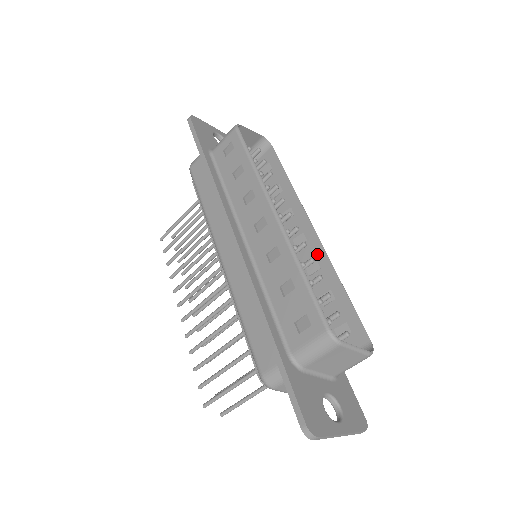
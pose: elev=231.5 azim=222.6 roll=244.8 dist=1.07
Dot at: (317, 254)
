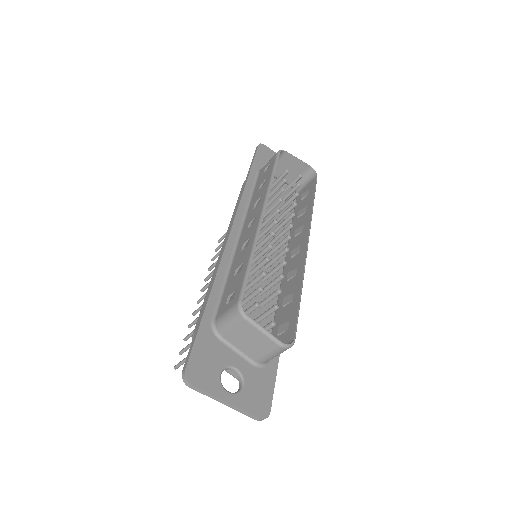
Dot at: (300, 263)
